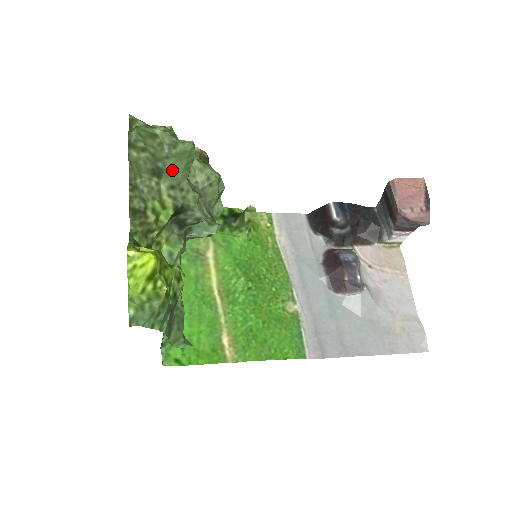
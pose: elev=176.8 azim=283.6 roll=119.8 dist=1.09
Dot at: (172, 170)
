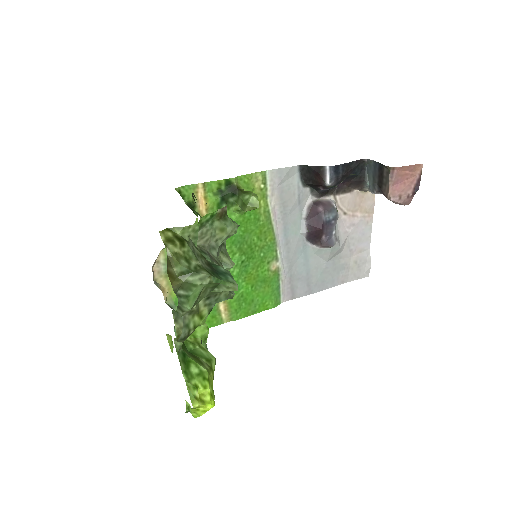
Dot at: (211, 293)
